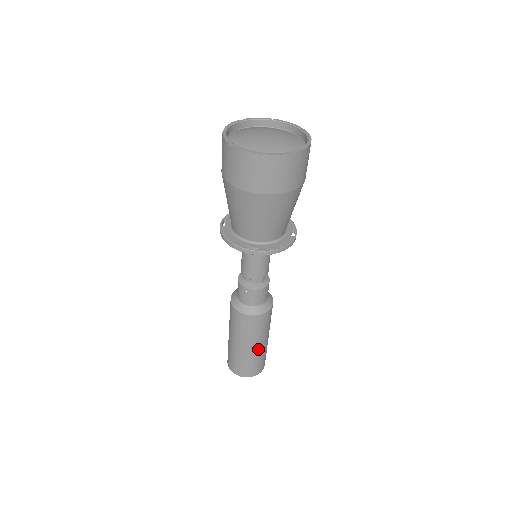
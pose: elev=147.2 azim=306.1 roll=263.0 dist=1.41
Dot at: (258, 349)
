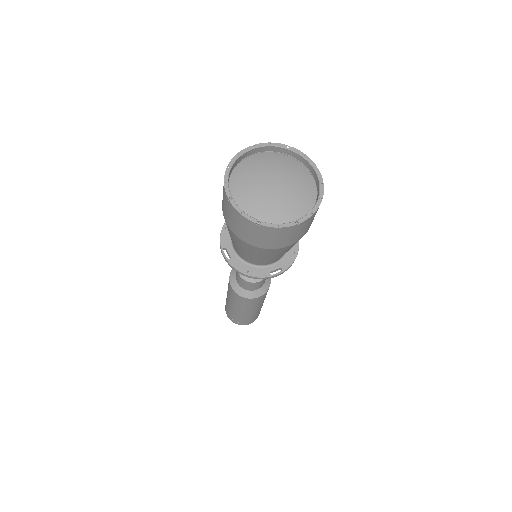
Dot at: (237, 312)
